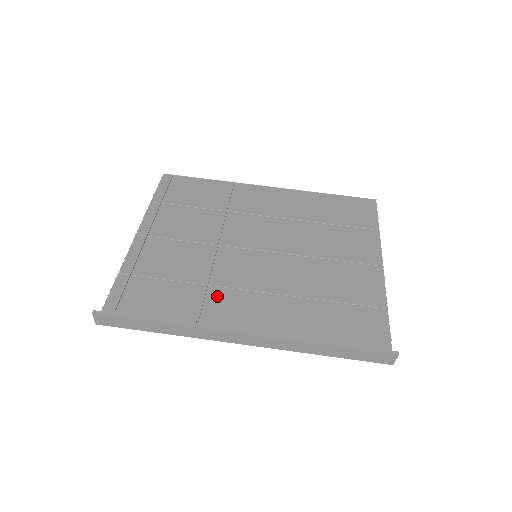
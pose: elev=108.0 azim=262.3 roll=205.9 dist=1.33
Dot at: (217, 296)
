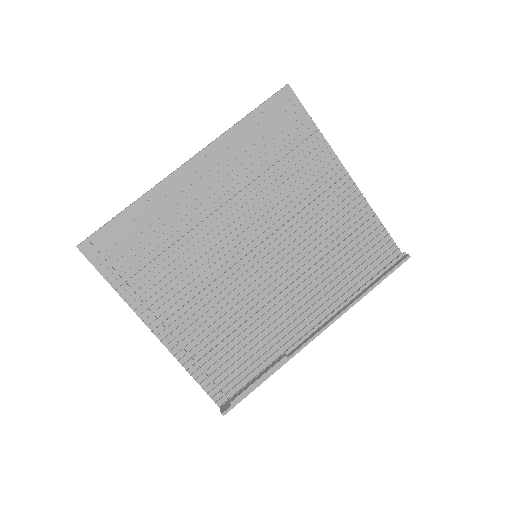
Dot at: (267, 316)
